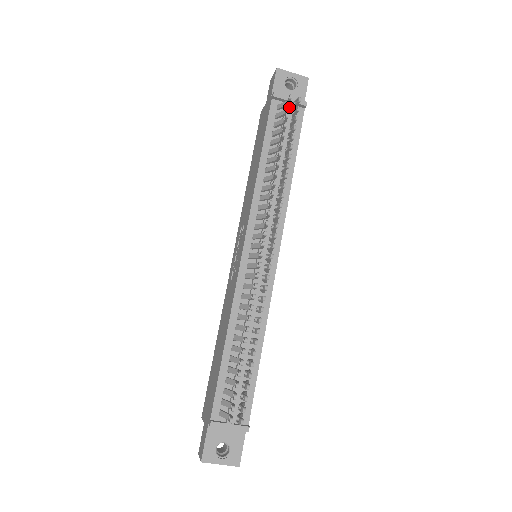
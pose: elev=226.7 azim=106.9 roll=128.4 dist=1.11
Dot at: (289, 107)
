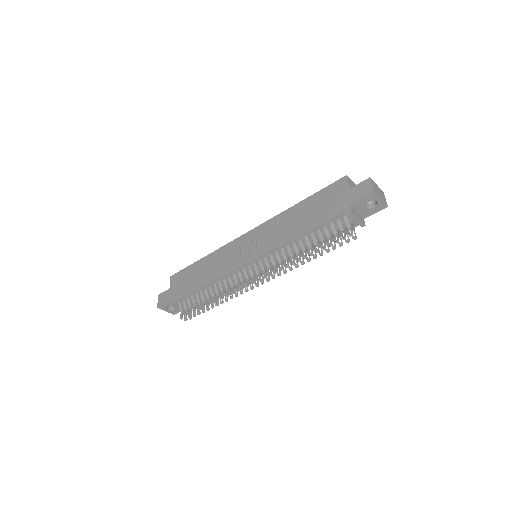
Dot at: (343, 239)
